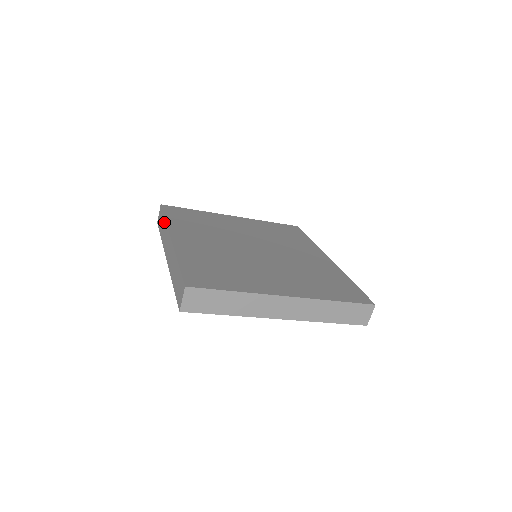
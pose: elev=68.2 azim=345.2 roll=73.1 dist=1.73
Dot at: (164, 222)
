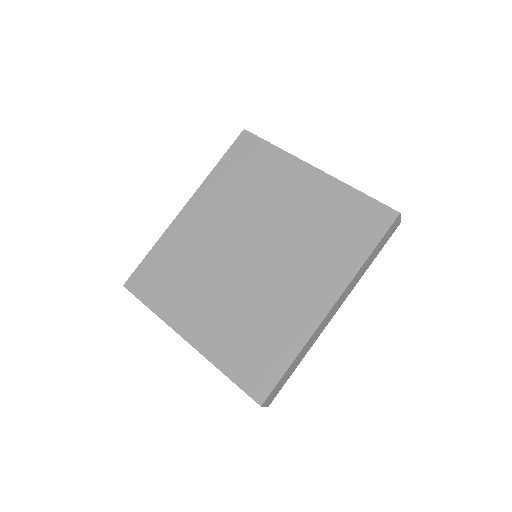
Dot at: (216, 168)
